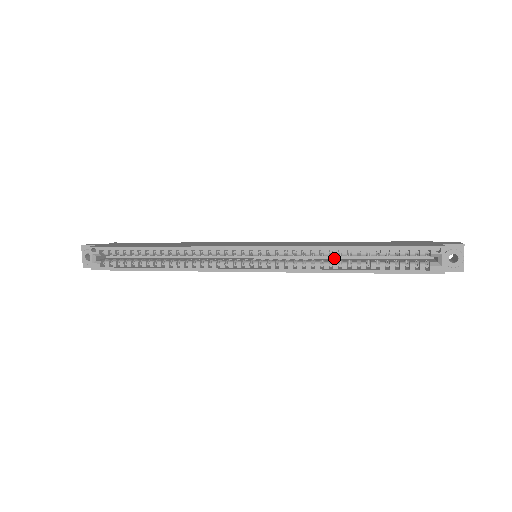
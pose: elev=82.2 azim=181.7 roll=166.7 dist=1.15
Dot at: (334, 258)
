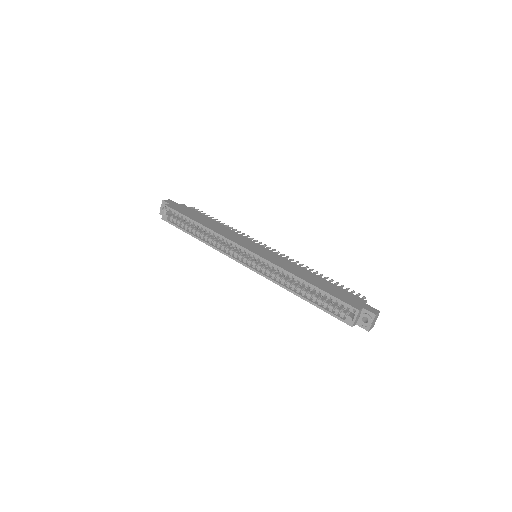
Dot at: occluded
